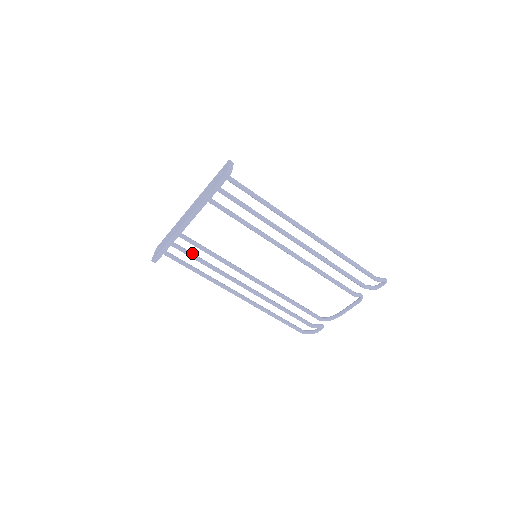
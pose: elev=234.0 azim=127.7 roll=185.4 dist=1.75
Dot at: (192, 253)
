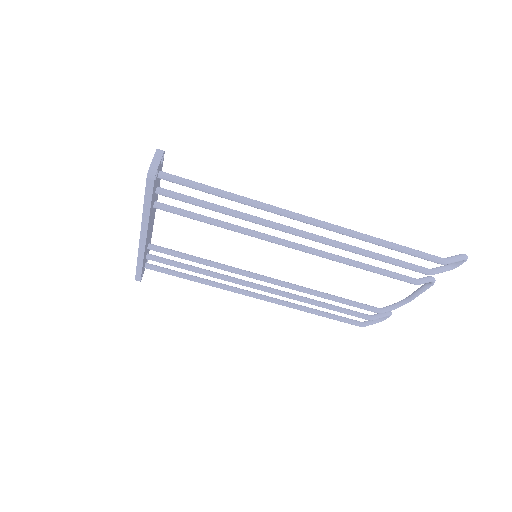
Dot at: (178, 263)
